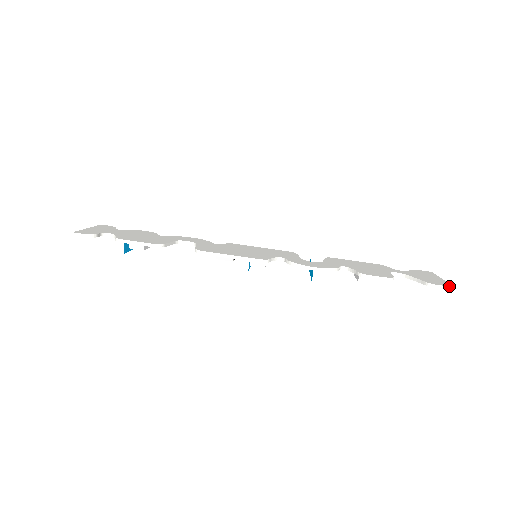
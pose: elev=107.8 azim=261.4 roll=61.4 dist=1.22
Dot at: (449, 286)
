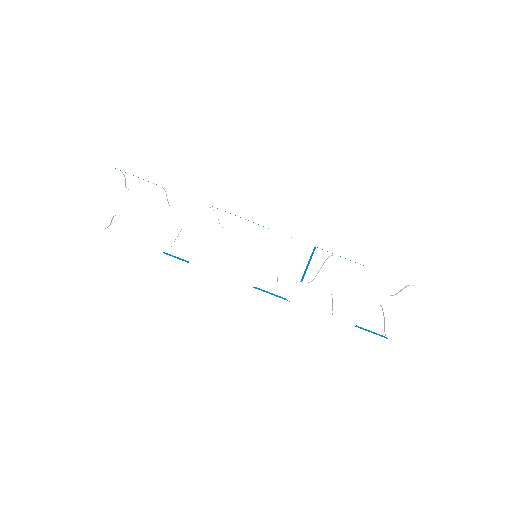
Dot at: occluded
